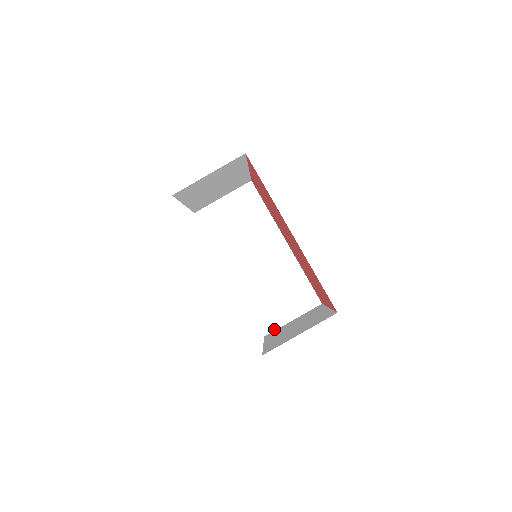
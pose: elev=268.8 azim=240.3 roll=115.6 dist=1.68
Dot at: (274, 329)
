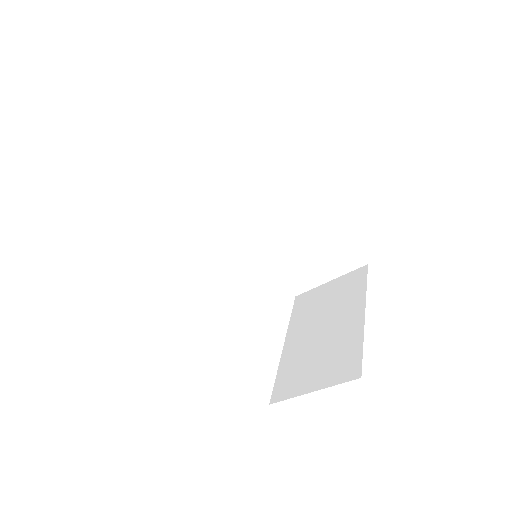
Dot at: (306, 289)
